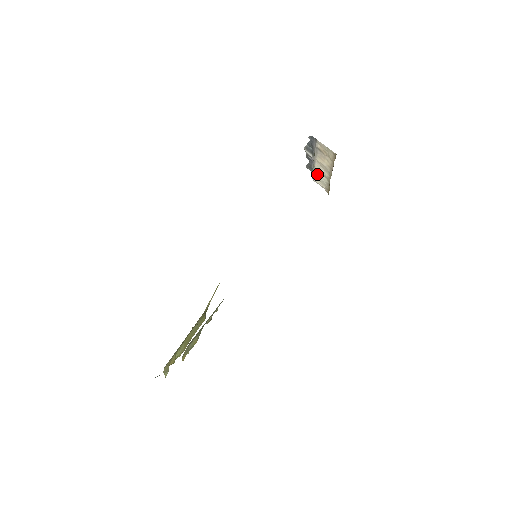
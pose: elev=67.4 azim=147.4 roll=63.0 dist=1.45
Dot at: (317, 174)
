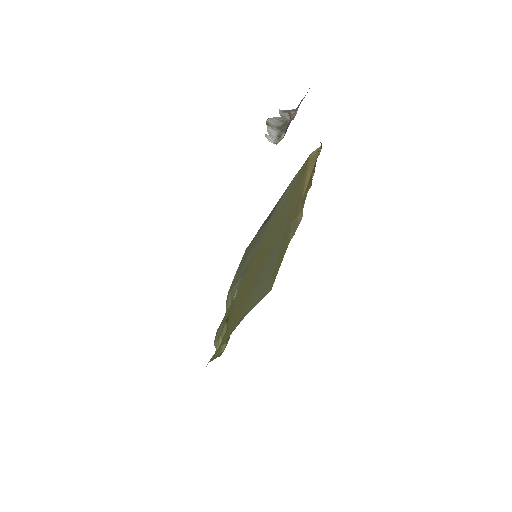
Dot at: occluded
